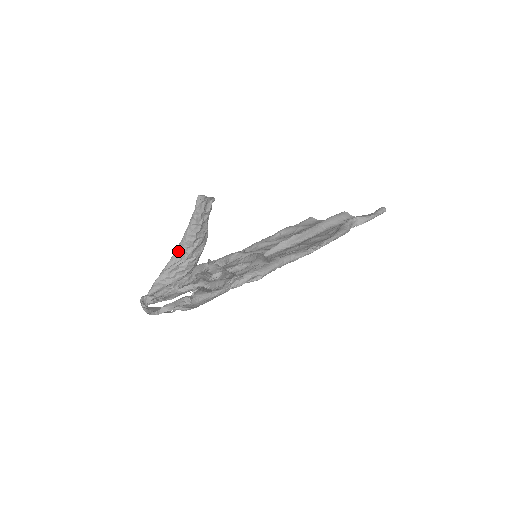
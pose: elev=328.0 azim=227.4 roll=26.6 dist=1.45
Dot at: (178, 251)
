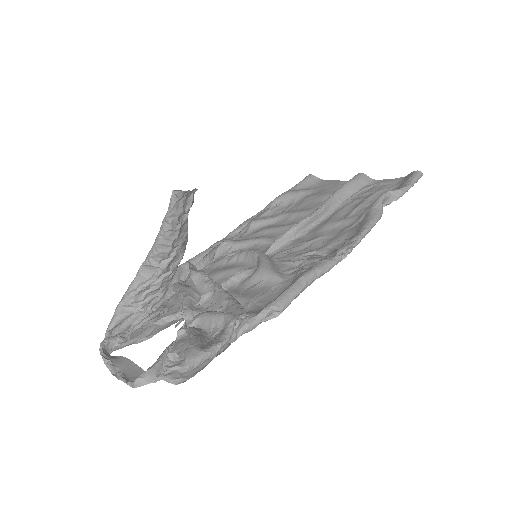
Dot at: (147, 265)
